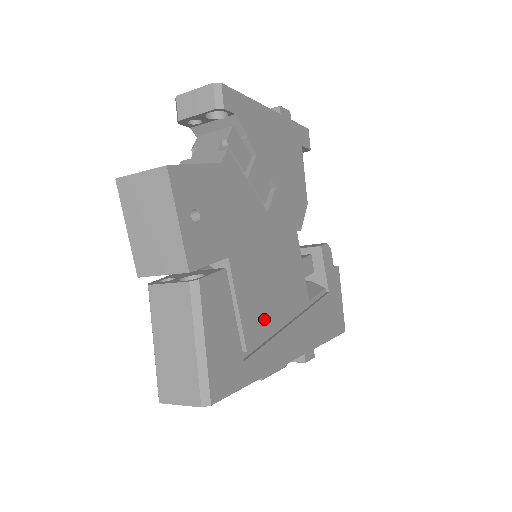
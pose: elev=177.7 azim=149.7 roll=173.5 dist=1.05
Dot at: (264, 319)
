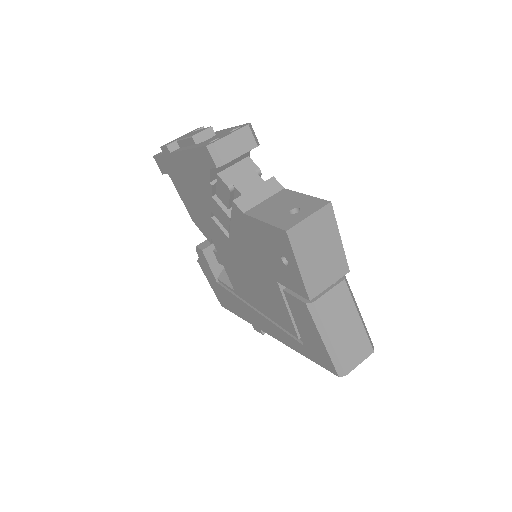
Dot at: occluded
